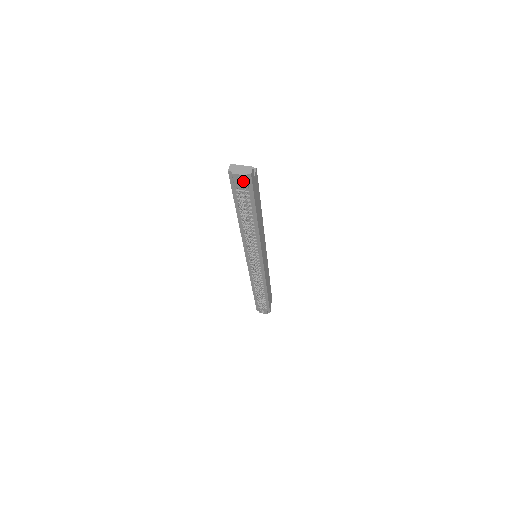
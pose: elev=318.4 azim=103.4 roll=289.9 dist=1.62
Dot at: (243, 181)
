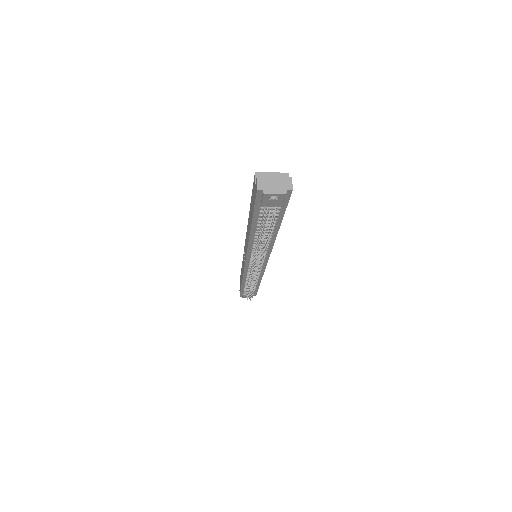
Dot at: (278, 199)
